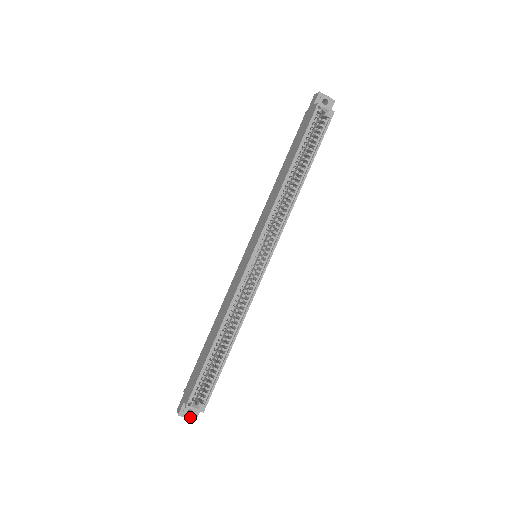
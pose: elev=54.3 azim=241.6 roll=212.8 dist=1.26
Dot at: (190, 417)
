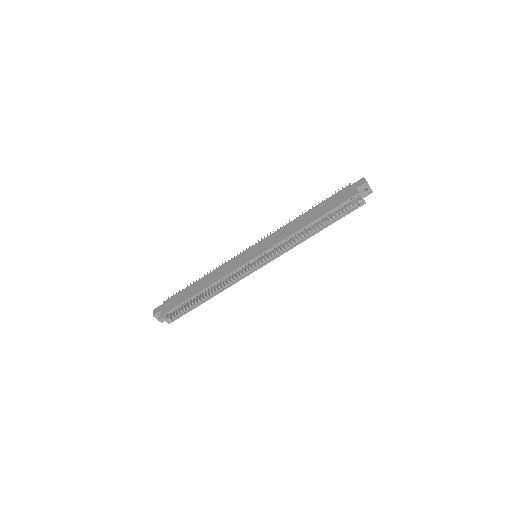
Dot at: (159, 320)
